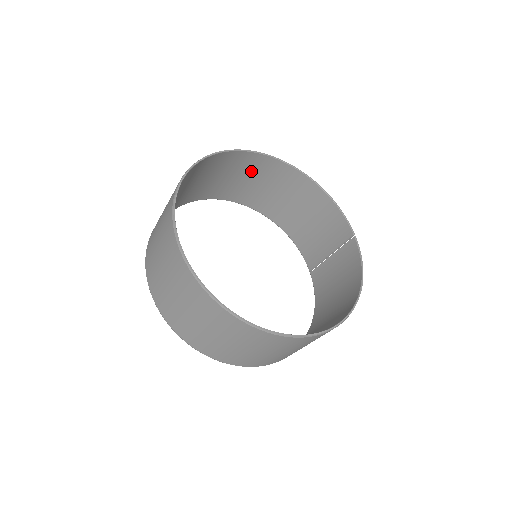
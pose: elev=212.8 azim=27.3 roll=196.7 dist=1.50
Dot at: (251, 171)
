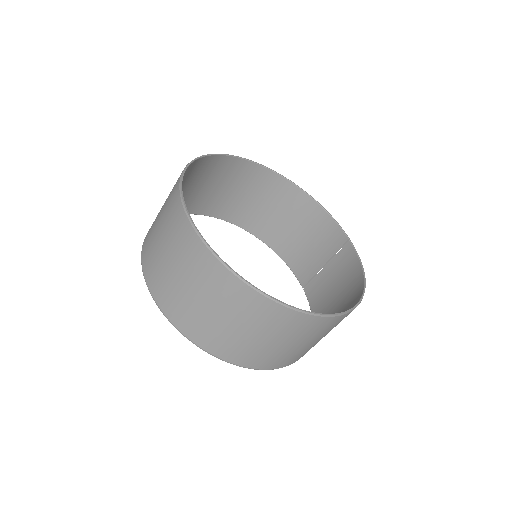
Dot at: (244, 183)
